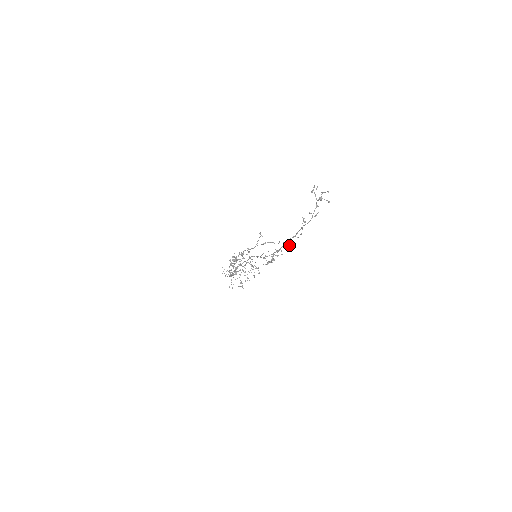
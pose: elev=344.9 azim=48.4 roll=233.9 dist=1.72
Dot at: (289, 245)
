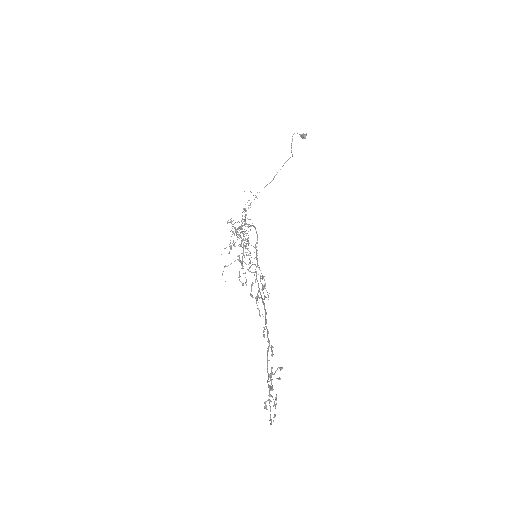
Dot at: occluded
